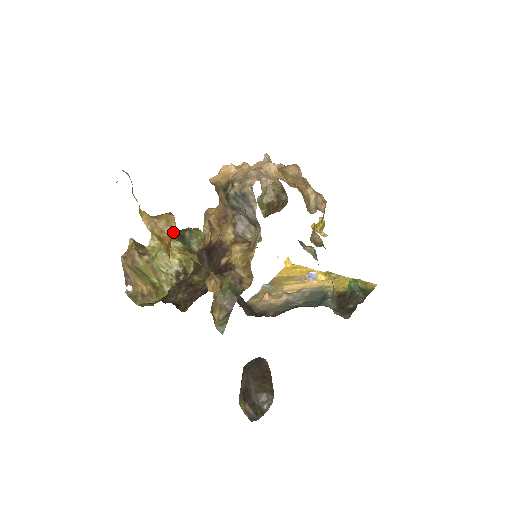
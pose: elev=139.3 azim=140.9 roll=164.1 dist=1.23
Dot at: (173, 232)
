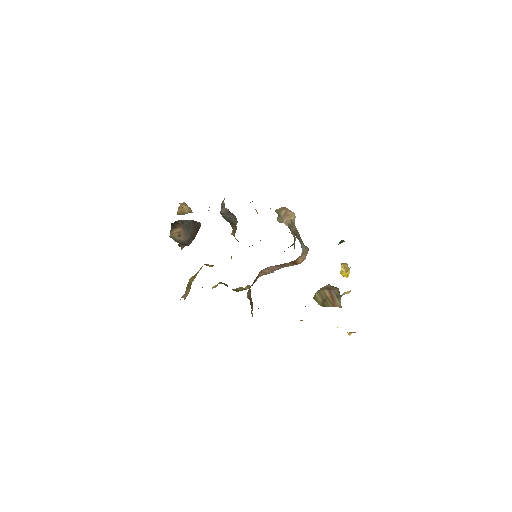
Dot at: occluded
